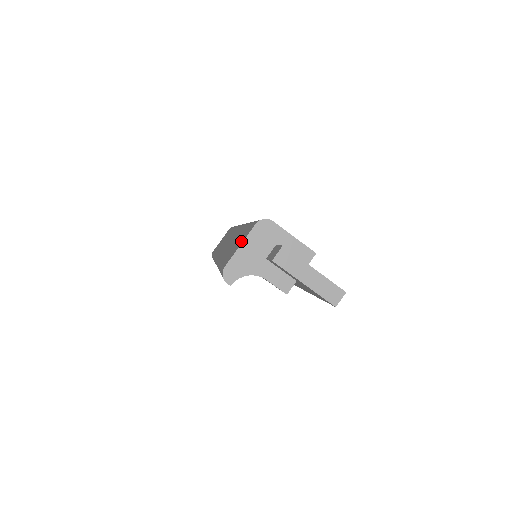
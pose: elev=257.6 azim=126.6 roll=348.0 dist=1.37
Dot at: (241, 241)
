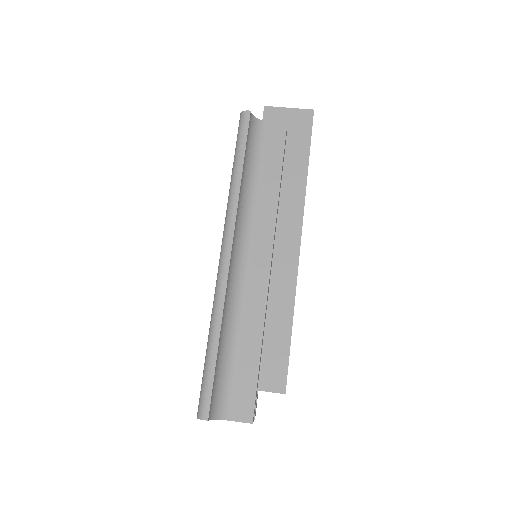
Dot at: occluded
